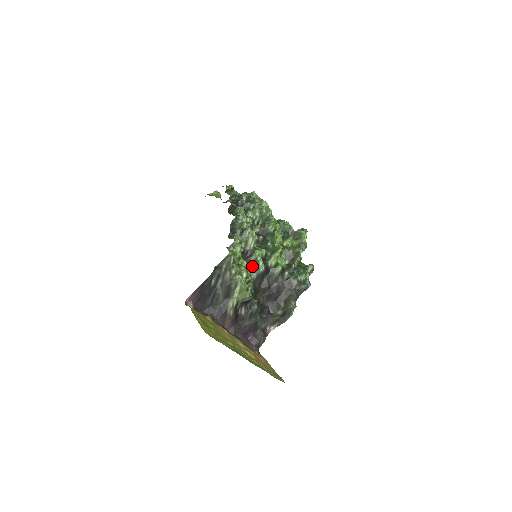
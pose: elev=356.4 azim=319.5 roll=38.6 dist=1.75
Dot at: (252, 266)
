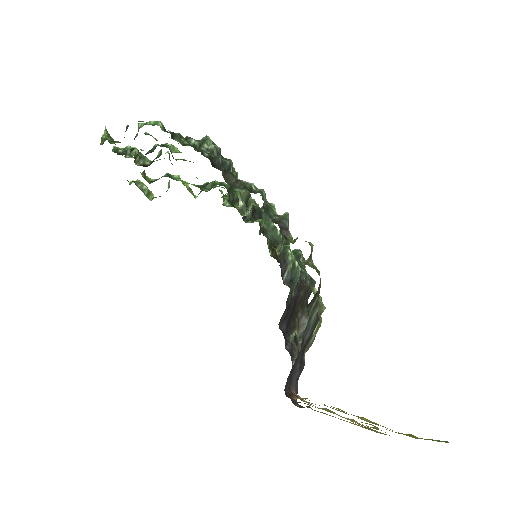
Dot at: (289, 278)
